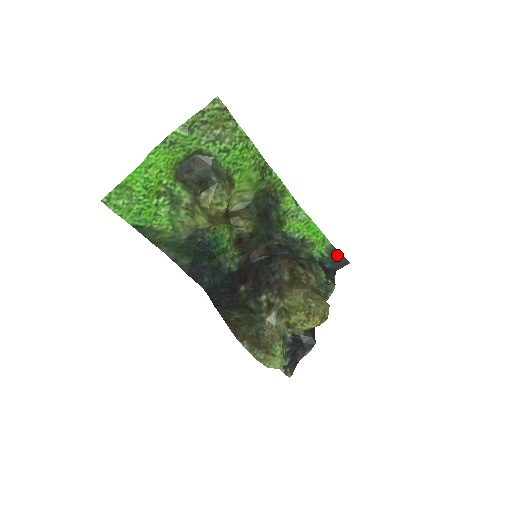
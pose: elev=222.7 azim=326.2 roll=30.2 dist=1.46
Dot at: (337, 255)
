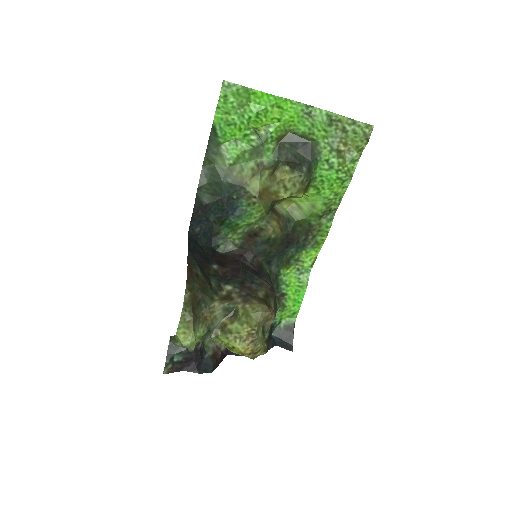
Dot at: (289, 335)
